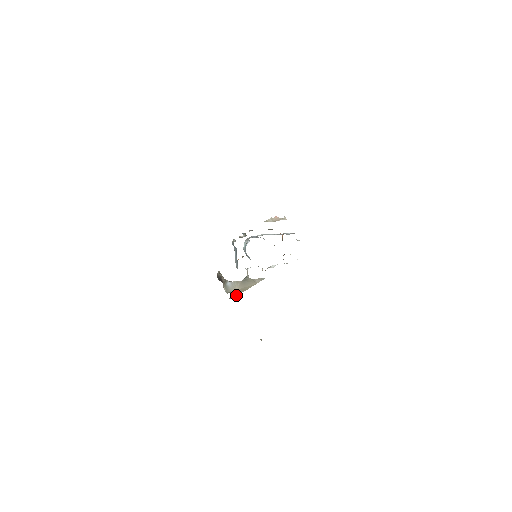
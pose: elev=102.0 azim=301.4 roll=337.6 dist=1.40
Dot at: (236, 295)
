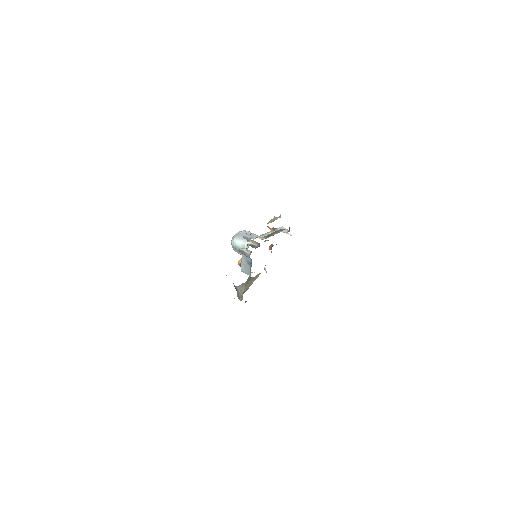
Dot at: occluded
